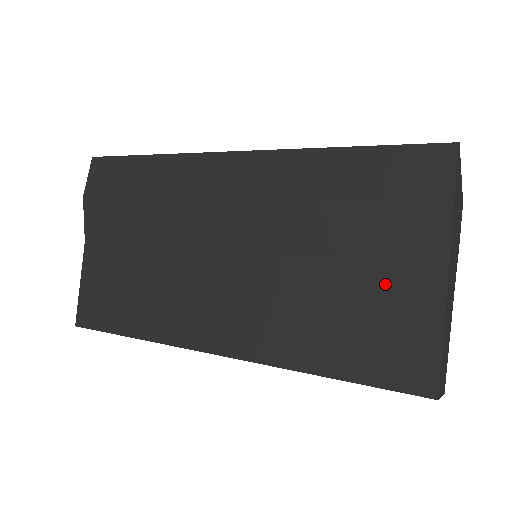
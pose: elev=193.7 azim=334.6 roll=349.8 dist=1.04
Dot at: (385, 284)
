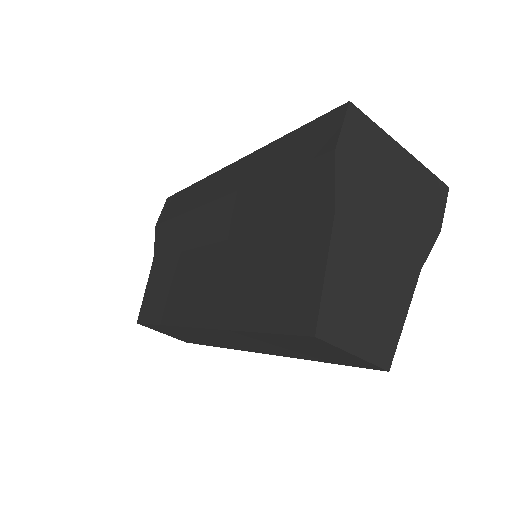
Dot at: (294, 238)
